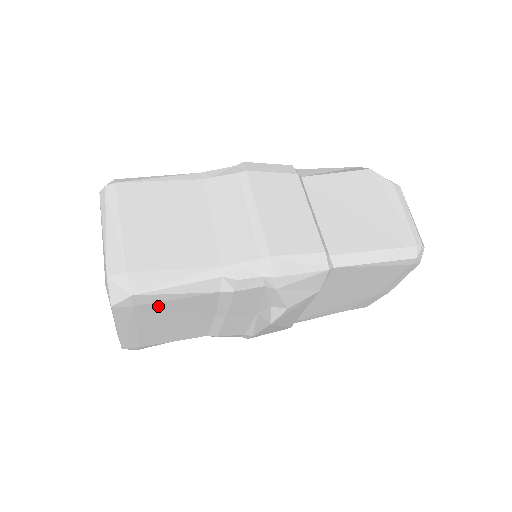
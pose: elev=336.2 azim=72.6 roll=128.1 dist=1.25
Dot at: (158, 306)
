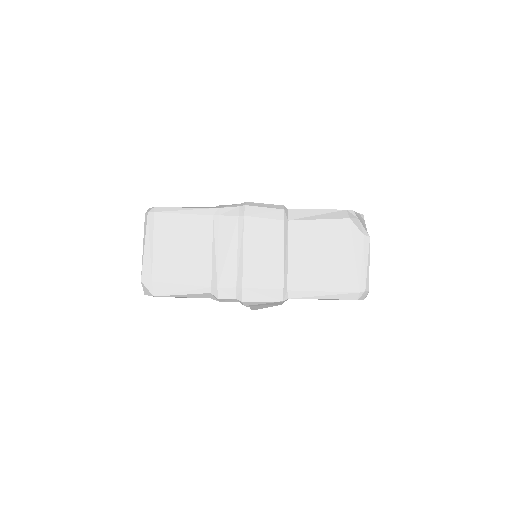
Dot at: occluded
